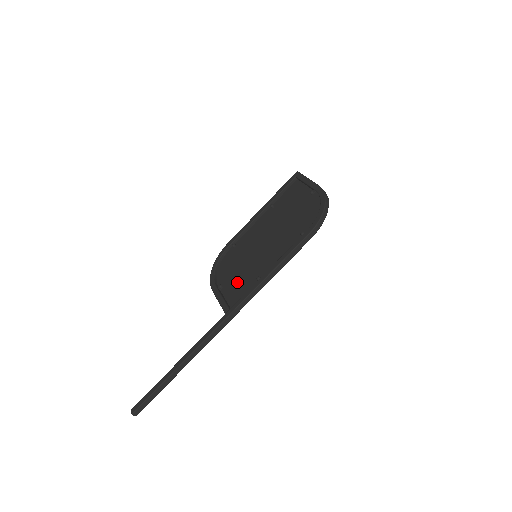
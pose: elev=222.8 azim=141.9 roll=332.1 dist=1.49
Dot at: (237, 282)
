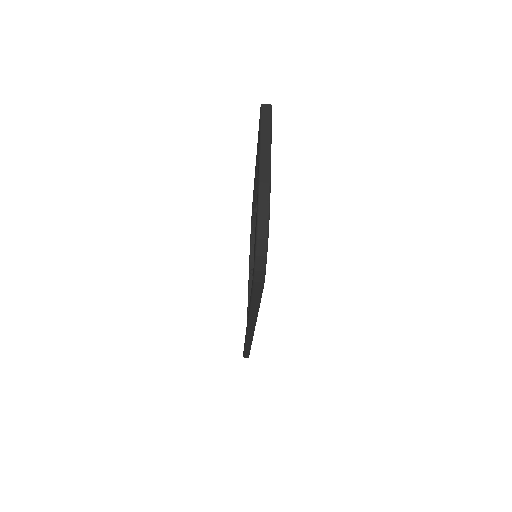
Dot at: occluded
